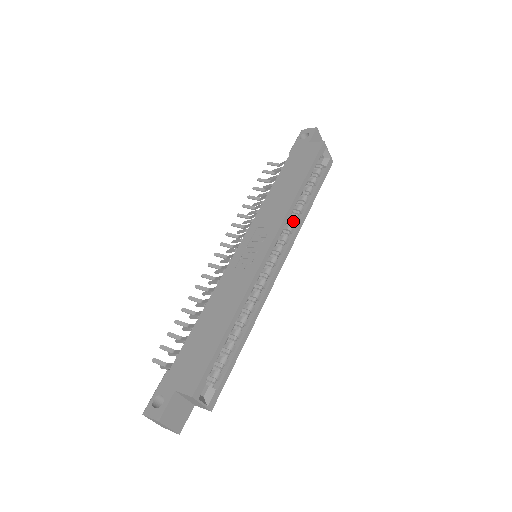
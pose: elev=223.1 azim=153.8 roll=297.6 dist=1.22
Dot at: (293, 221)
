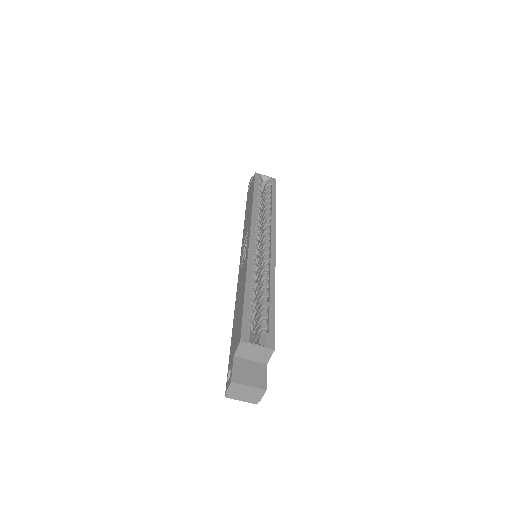
Dot at: (266, 219)
